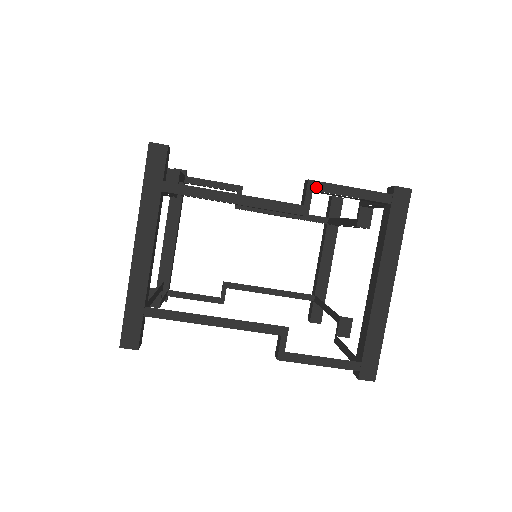
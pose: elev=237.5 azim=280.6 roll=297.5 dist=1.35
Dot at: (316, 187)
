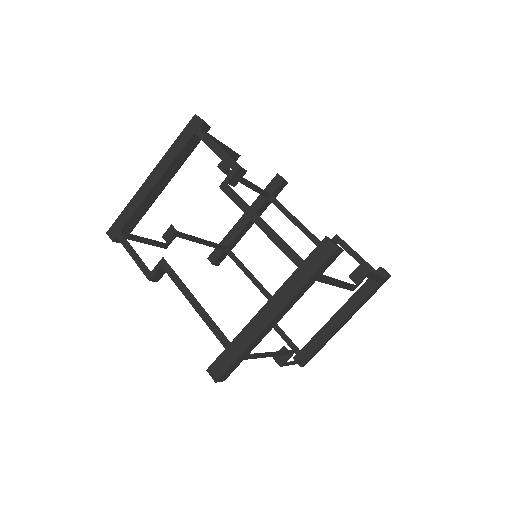
Dot at: (369, 275)
